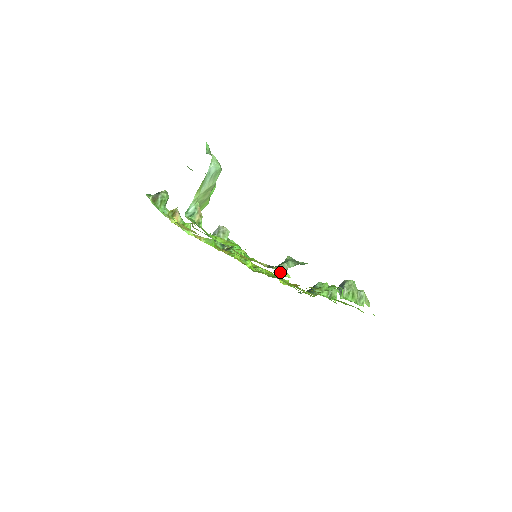
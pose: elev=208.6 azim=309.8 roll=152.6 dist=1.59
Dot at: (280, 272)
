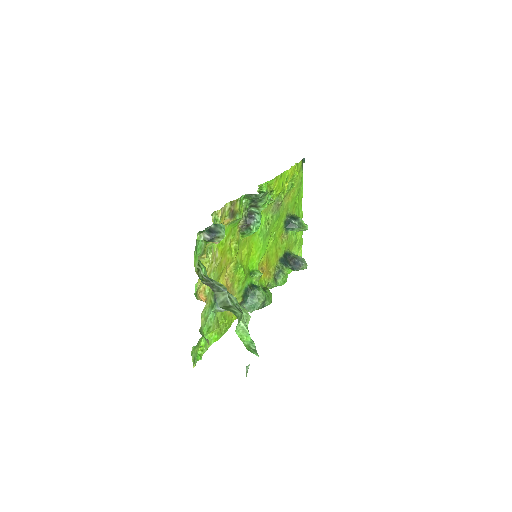
Dot at: (256, 278)
